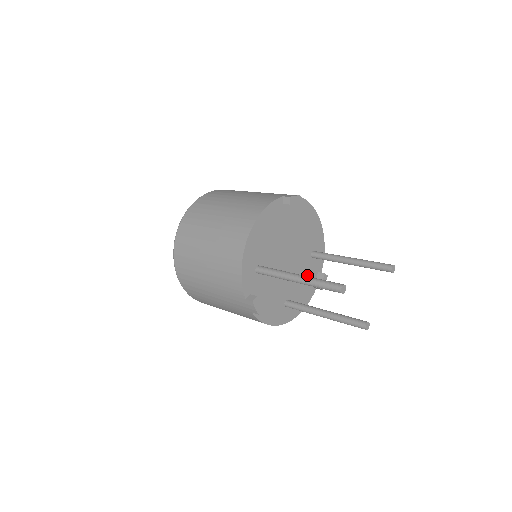
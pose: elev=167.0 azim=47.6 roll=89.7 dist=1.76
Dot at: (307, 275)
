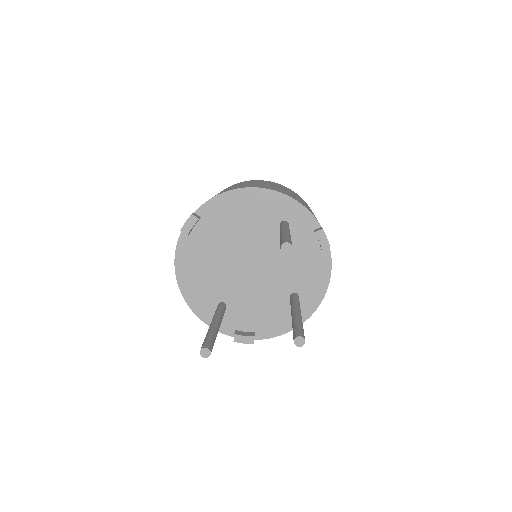
Dot at: (298, 249)
